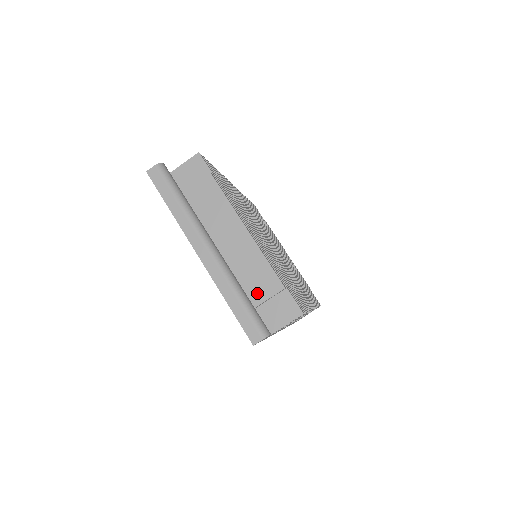
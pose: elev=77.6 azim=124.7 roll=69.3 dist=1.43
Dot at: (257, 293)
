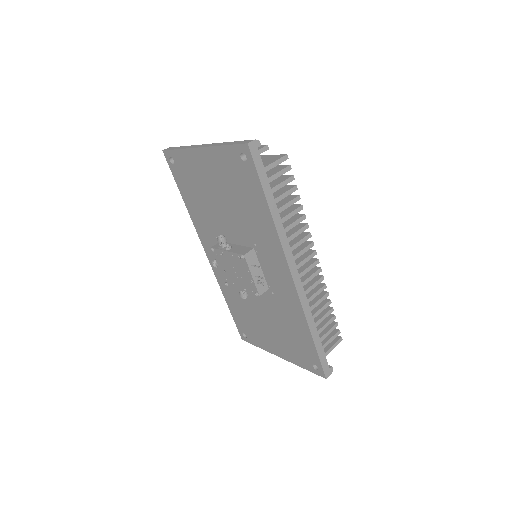
Dot at: occluded
